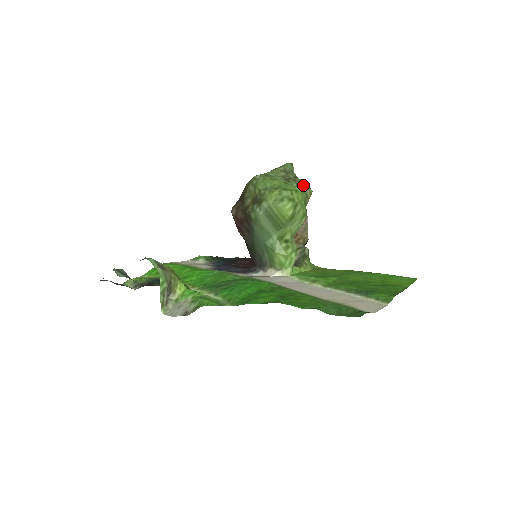
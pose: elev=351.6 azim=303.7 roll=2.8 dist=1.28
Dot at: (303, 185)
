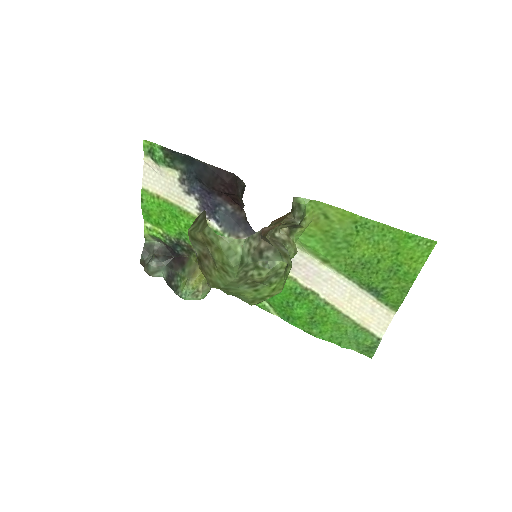
Dot at: (274, 274)
